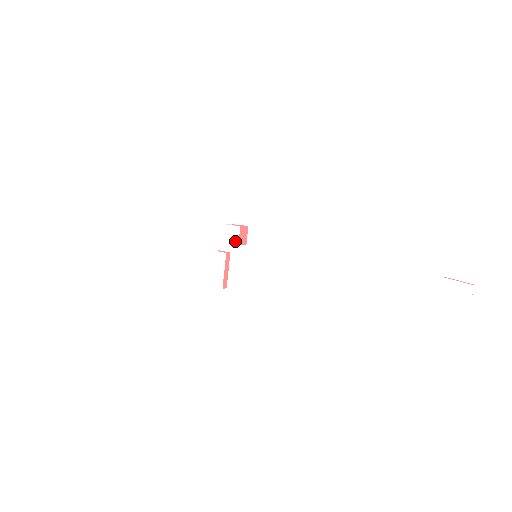
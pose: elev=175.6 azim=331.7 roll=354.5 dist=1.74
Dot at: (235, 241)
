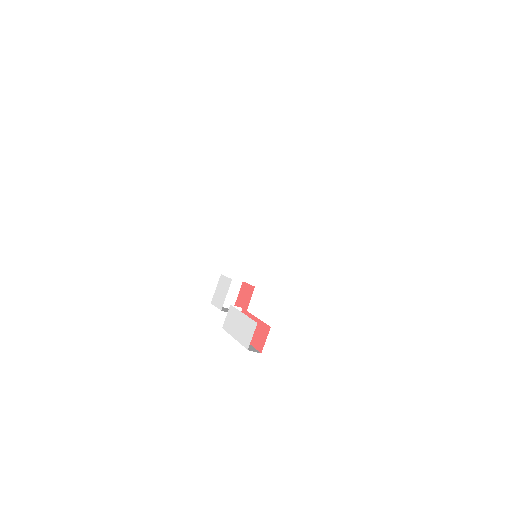
Dot at: (227, 285)
